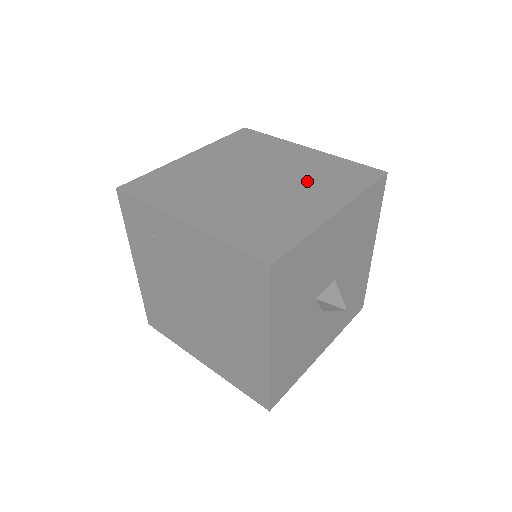
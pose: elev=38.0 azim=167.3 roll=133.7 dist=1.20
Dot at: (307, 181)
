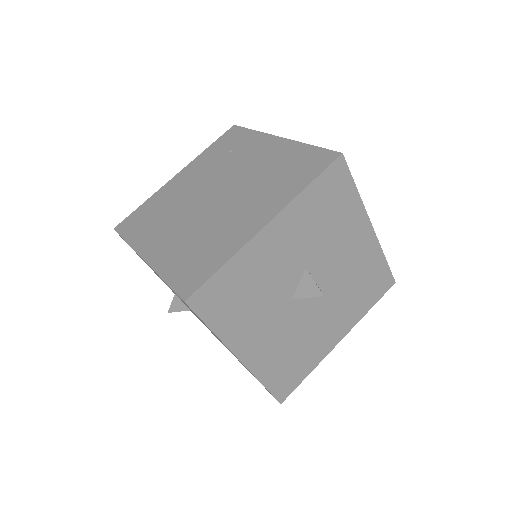
Dot at: occluded
